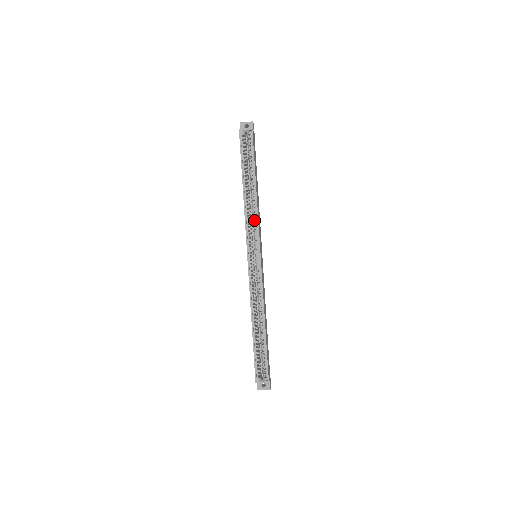
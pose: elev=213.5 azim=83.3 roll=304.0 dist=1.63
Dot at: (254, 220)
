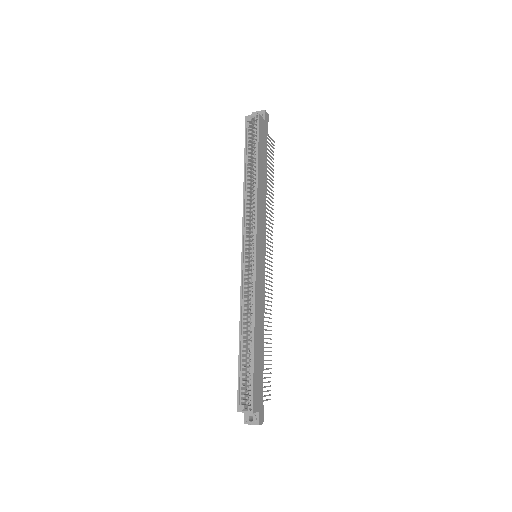
Dot at: occluded
